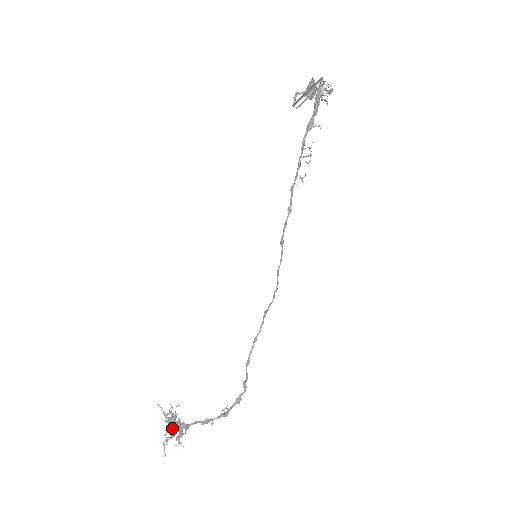
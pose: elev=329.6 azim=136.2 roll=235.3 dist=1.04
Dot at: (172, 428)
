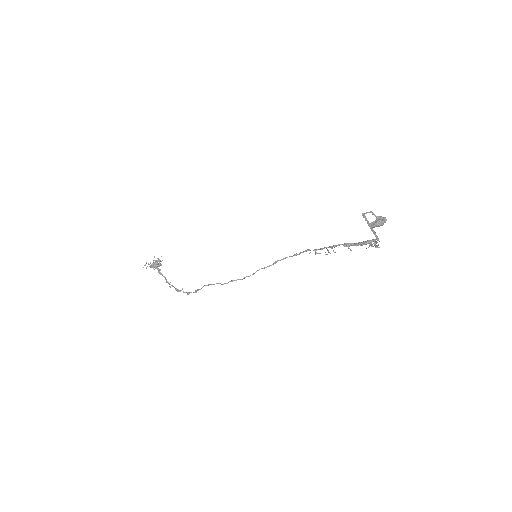
Dot at: (154, 266)
